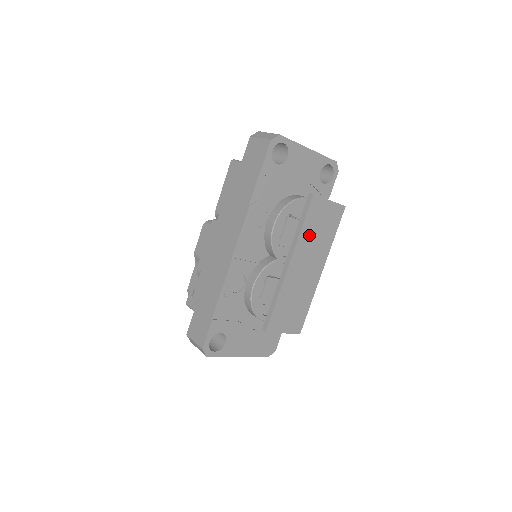
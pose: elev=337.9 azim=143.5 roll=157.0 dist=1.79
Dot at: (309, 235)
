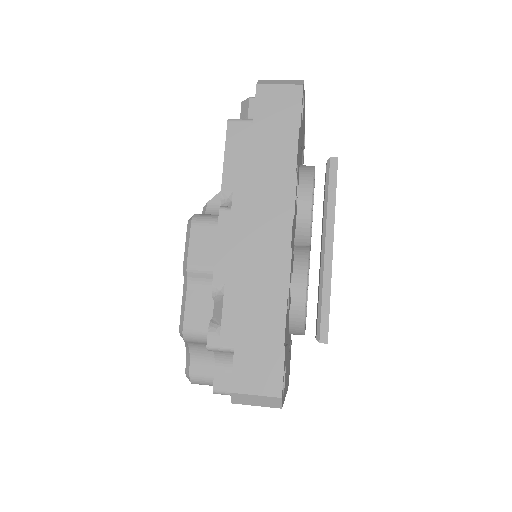
Dot at: occluded
